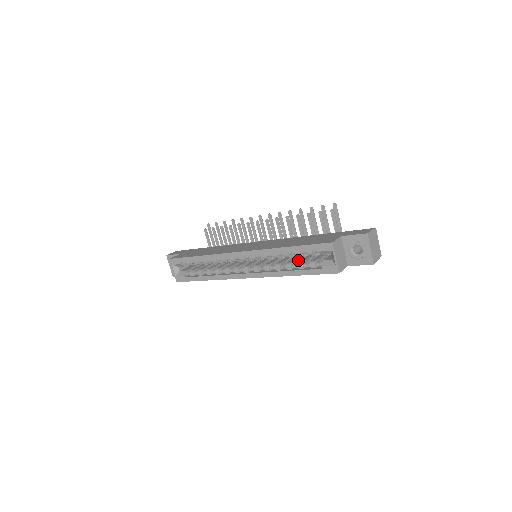
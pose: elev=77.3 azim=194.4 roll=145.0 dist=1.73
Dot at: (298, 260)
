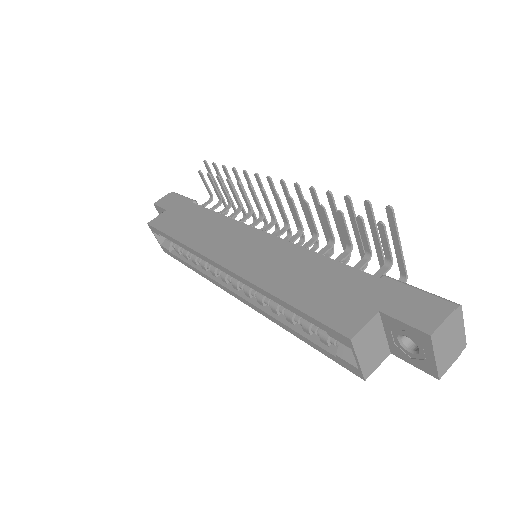
Dot at: occluded
